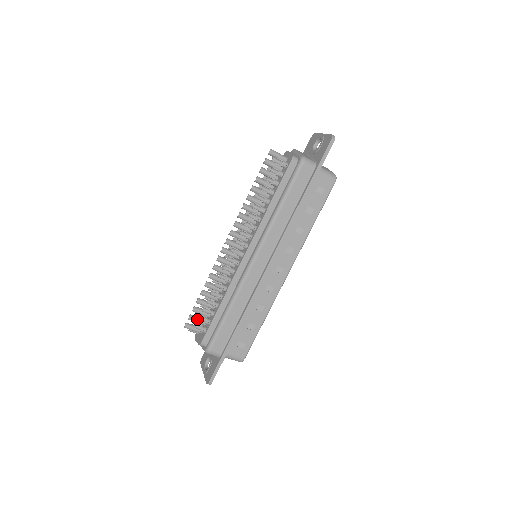
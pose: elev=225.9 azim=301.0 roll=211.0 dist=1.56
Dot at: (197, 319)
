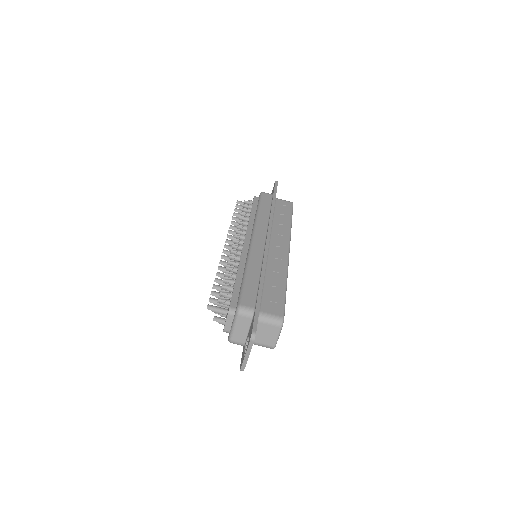
Dot at: occluded
